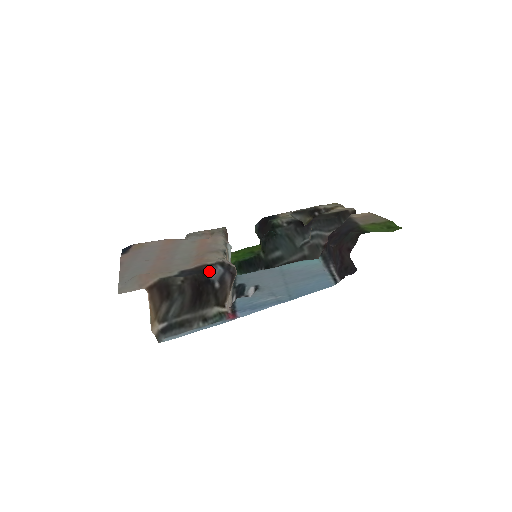
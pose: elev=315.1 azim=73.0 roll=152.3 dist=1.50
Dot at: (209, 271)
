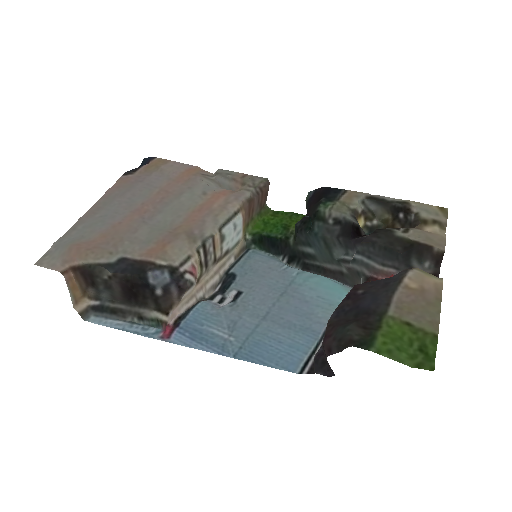
Dot at: (152, 274)
